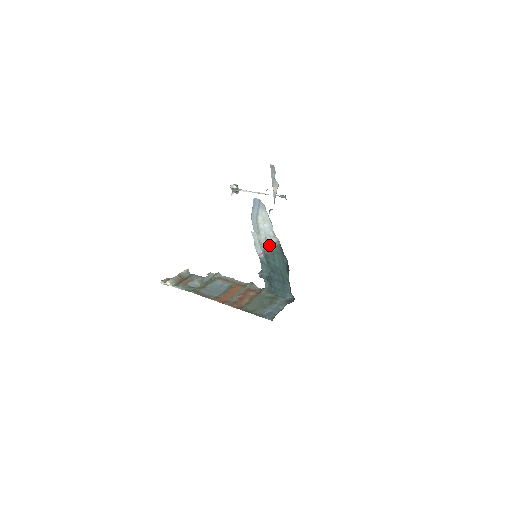
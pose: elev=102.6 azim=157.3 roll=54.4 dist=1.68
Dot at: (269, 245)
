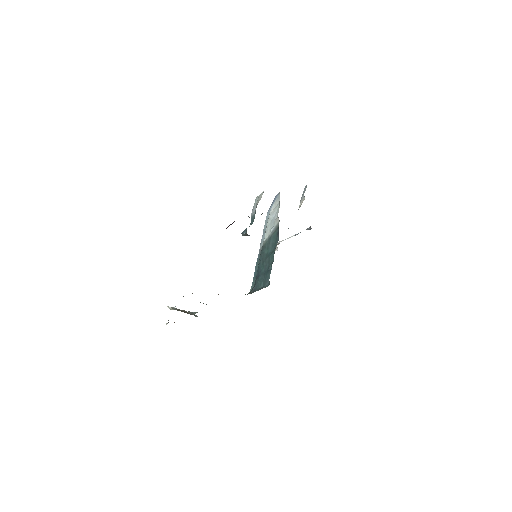
Dot at: (270, 233)
